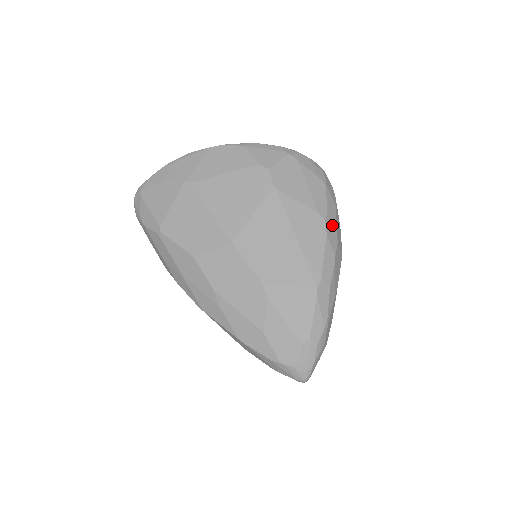
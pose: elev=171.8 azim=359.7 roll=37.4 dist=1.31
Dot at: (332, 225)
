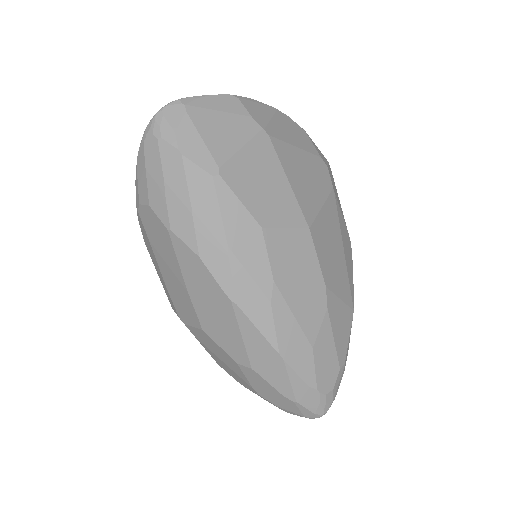
Dot at: occluded
